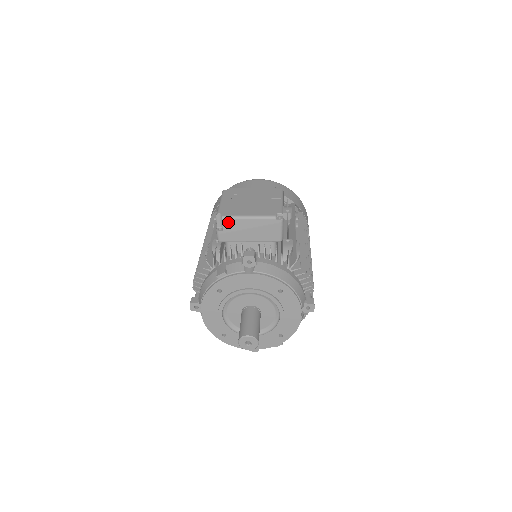
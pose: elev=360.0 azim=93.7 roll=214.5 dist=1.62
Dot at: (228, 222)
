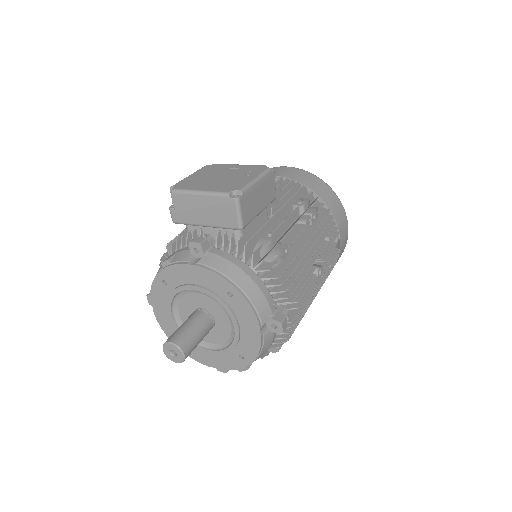
Dot at: (178, 197)
